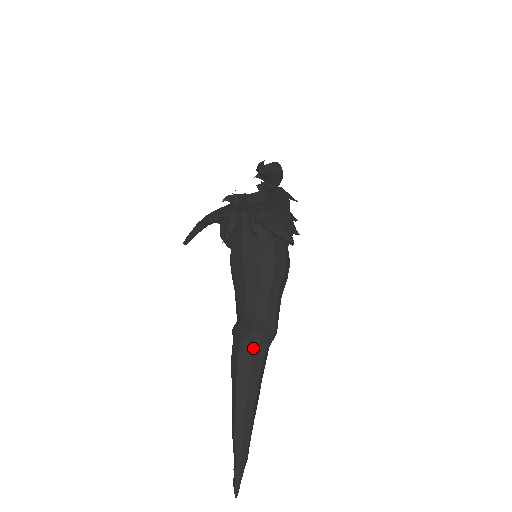
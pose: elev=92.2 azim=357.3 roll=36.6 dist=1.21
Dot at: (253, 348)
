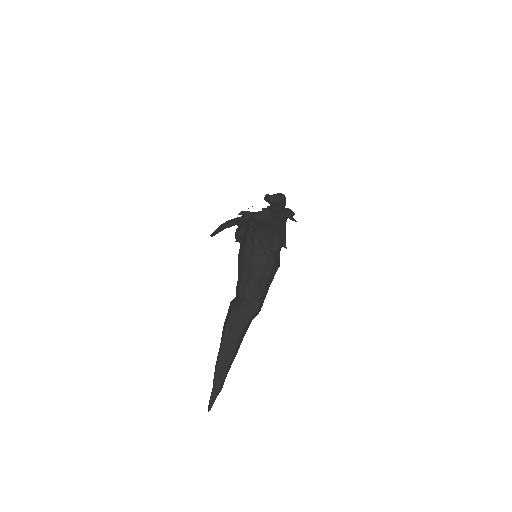
Dot at: (238, 318)
